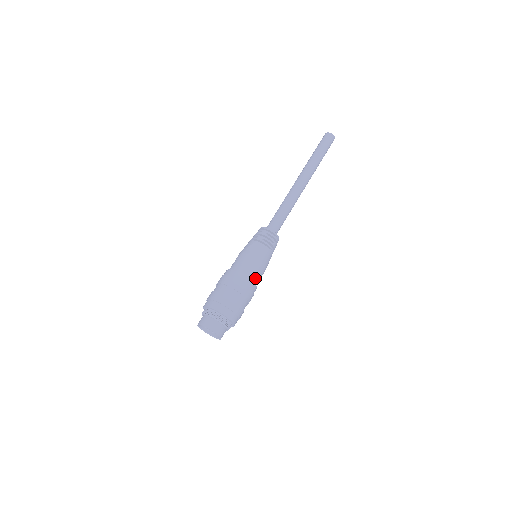
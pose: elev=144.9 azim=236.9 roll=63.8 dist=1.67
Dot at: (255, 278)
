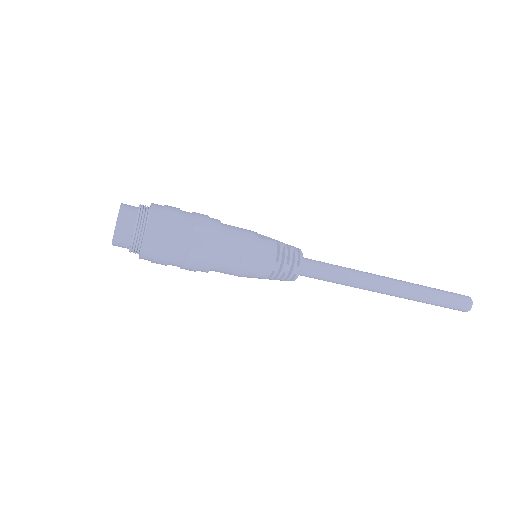
Dot at: (226, 248)
